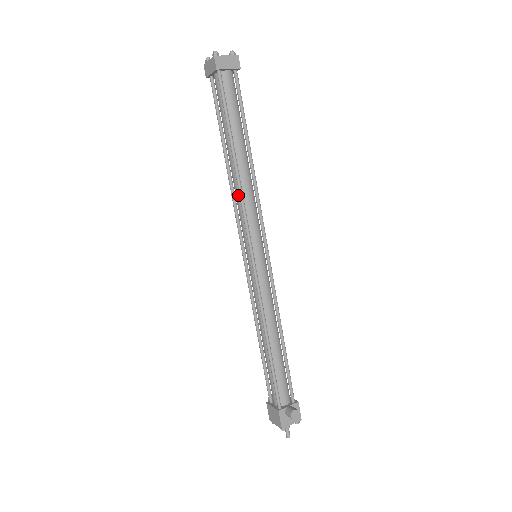
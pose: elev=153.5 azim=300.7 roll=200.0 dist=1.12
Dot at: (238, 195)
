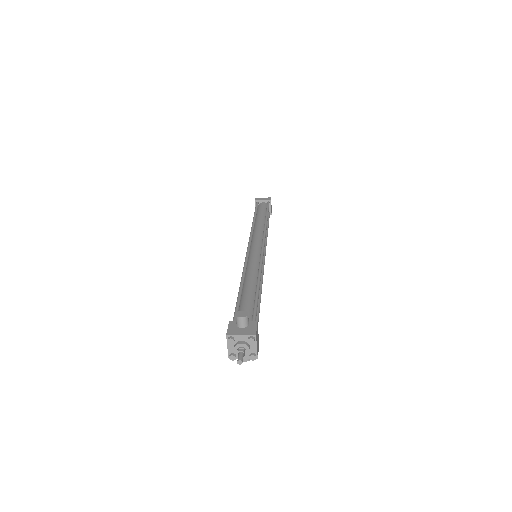
Dot at: occluded
